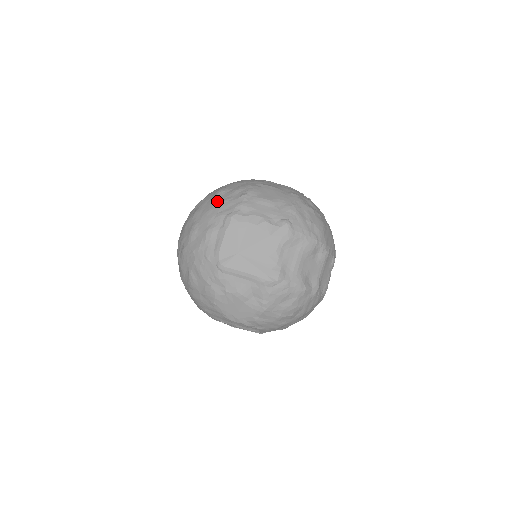
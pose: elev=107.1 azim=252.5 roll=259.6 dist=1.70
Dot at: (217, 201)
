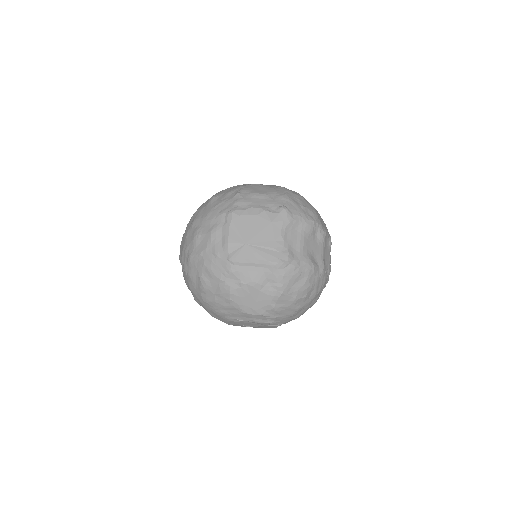
Dot at: (213, 205)
